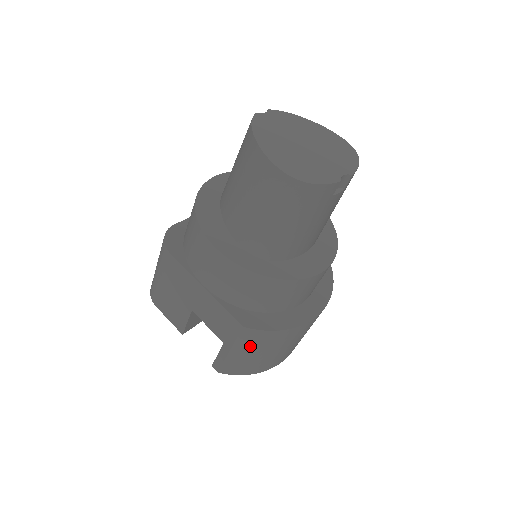
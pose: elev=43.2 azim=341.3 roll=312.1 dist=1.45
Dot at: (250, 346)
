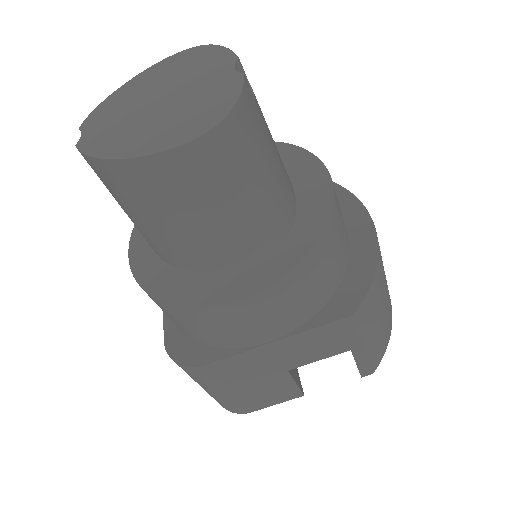
Dot at: (372, 318)
